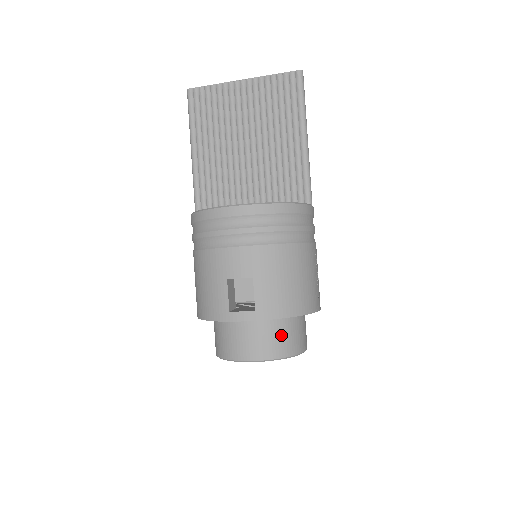
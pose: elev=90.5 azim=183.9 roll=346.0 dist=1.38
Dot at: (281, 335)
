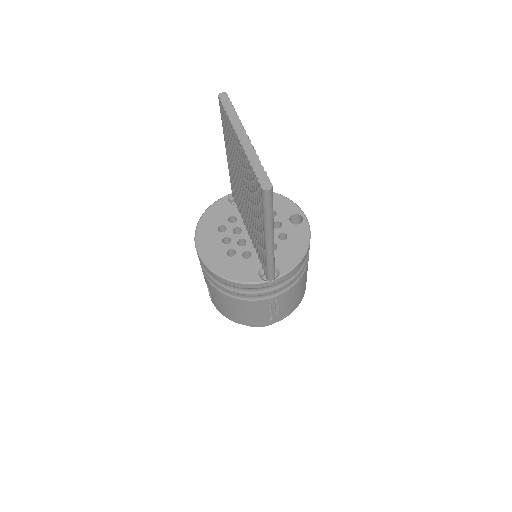
Dot at: occluded
